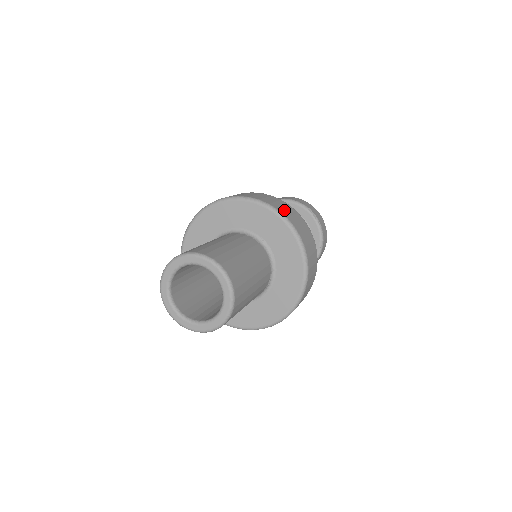
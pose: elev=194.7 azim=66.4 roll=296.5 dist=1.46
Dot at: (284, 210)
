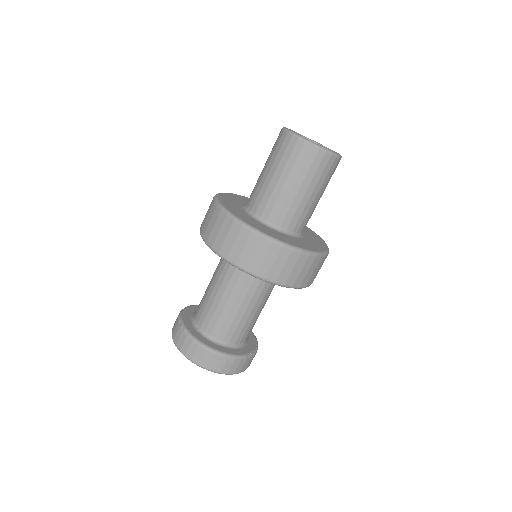
Dot at: occluded
